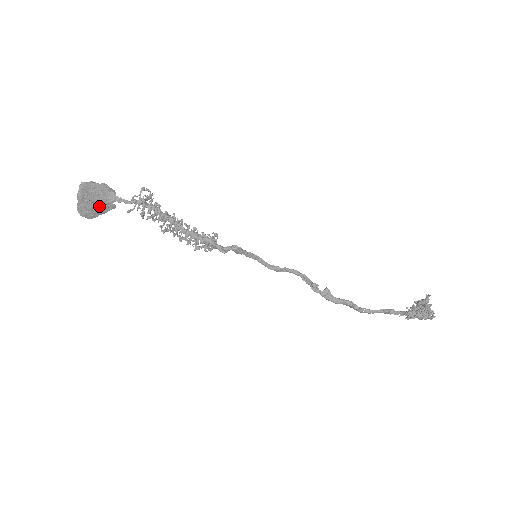
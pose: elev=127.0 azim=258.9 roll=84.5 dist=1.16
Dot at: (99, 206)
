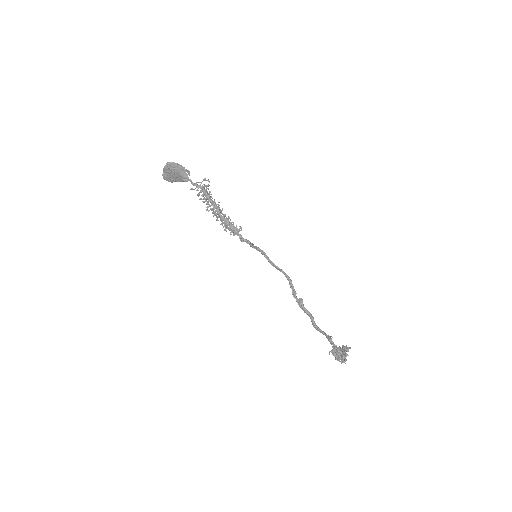
Dot at: (177, 177)
